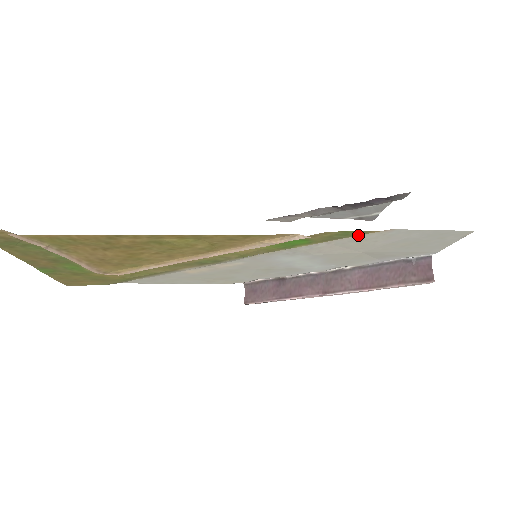
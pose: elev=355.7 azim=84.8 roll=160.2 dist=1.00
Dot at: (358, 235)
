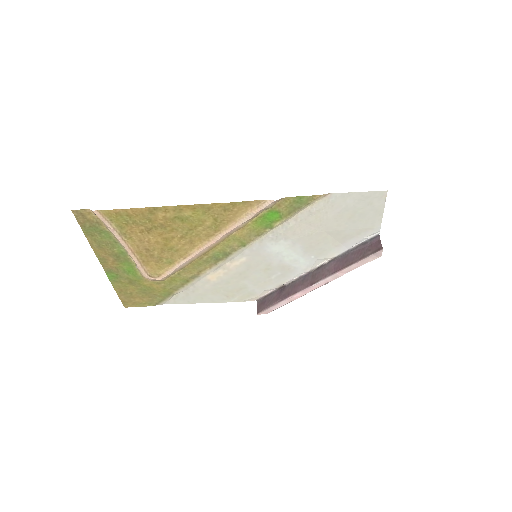
Dot at: (309, 202)
